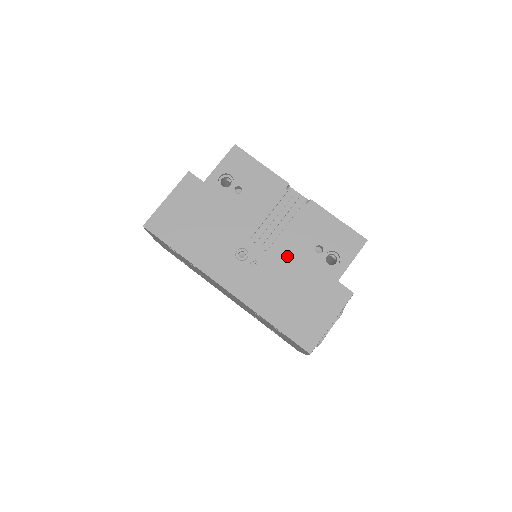
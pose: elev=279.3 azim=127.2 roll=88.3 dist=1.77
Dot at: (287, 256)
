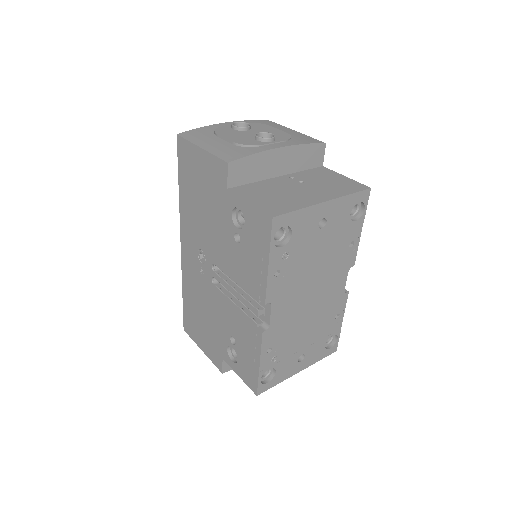
Dot at: (217, 306)
